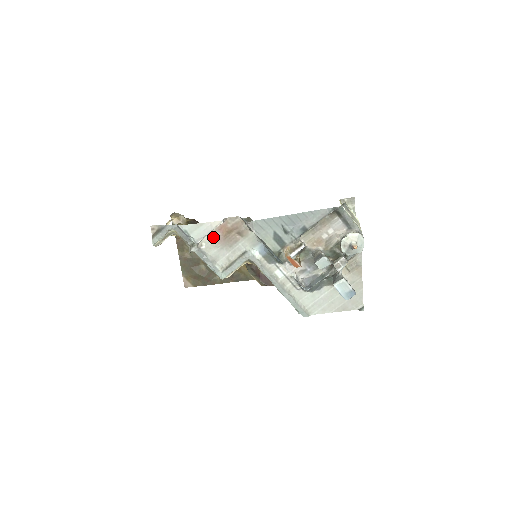
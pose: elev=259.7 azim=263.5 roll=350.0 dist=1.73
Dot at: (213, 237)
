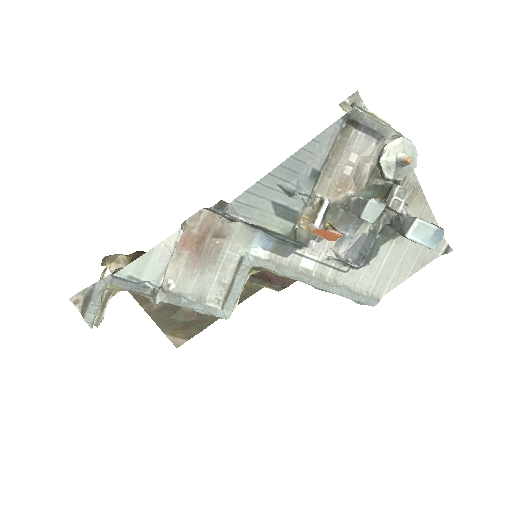
Dot at: (179, 263)
